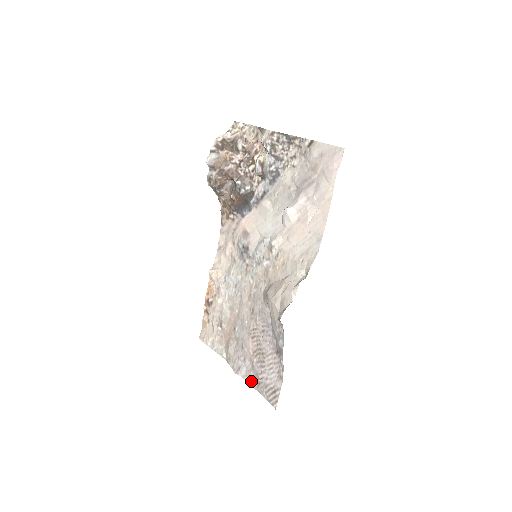
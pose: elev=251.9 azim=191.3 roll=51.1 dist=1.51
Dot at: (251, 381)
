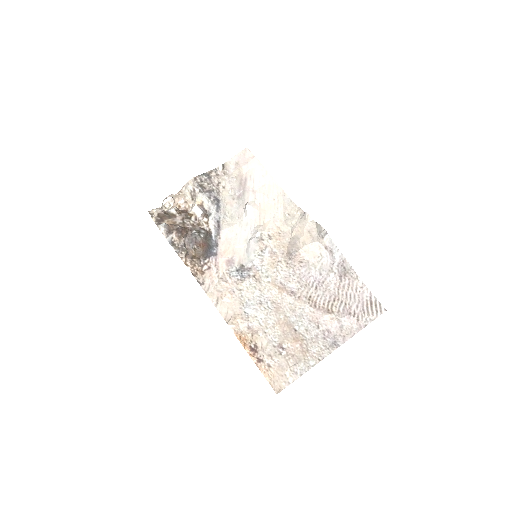
Dot at: (351, 333)
